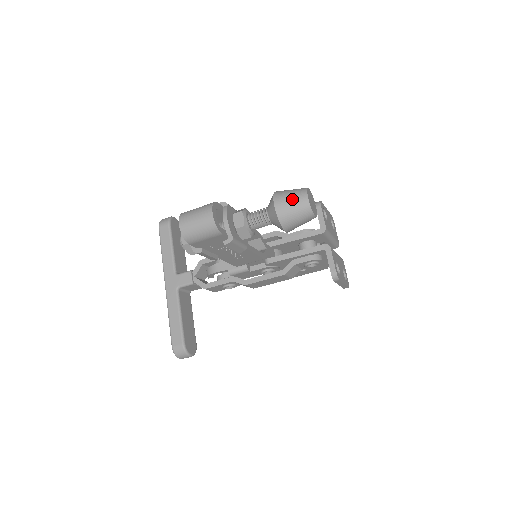
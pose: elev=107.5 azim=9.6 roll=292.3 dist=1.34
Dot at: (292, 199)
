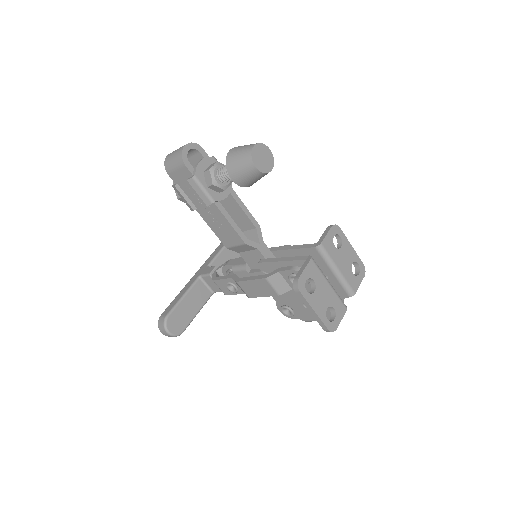
Dot at: (244, 146)
